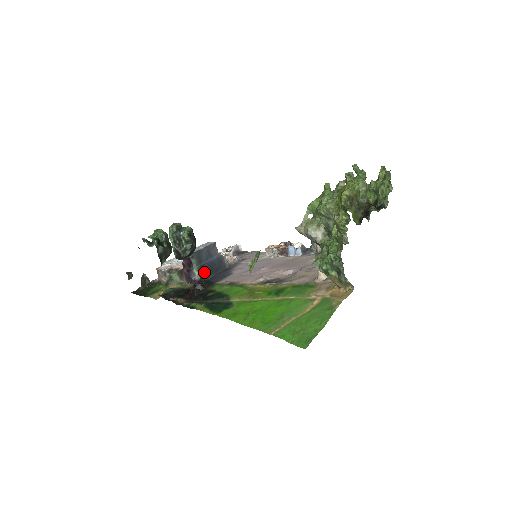
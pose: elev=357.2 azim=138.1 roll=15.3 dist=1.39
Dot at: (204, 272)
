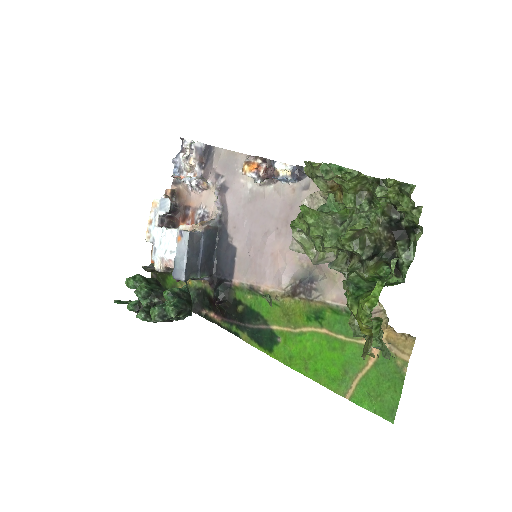
Dot at: (207, 267)
